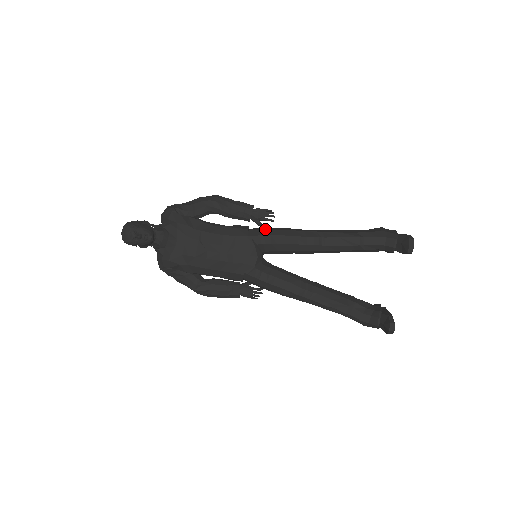
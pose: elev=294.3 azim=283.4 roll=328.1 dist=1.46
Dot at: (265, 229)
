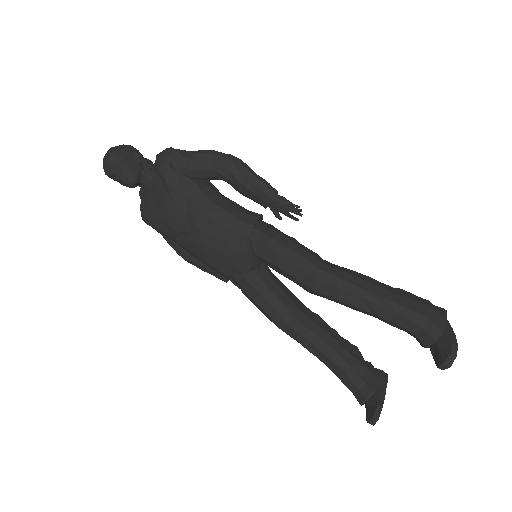
Dot at: (273, 238)
